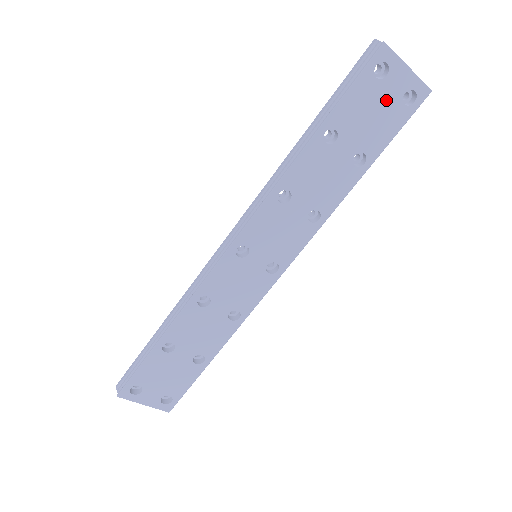
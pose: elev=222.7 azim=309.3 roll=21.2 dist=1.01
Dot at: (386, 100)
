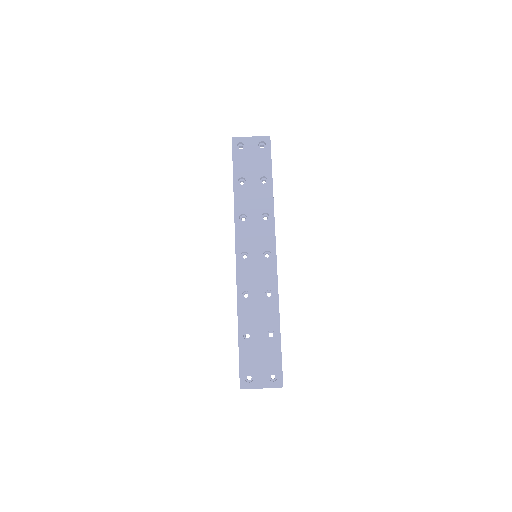
Dot at: (253, 153)
